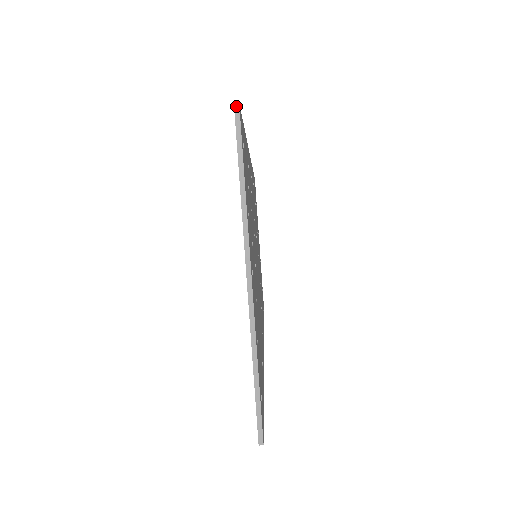
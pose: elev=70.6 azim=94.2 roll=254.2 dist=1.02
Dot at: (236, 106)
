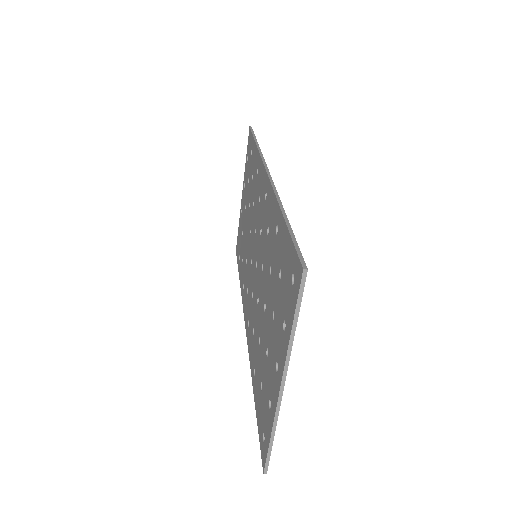
Dot at: (304, 272)
